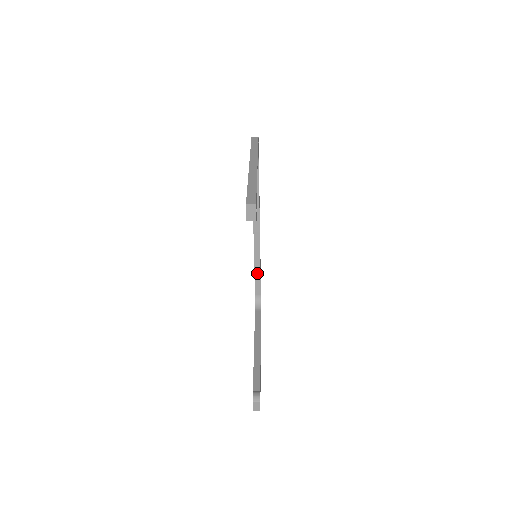
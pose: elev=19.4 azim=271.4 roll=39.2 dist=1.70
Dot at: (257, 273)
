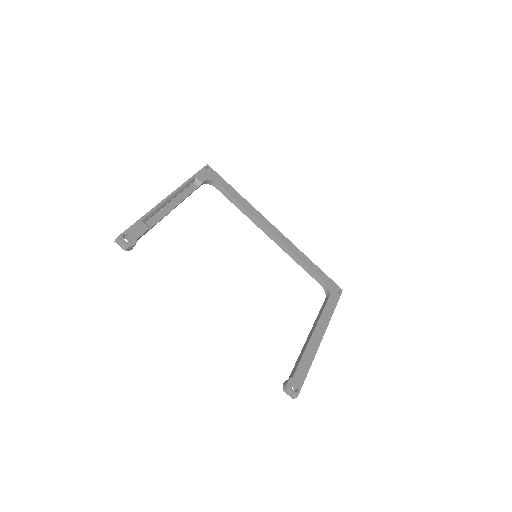
Dot at: (302, 265)
